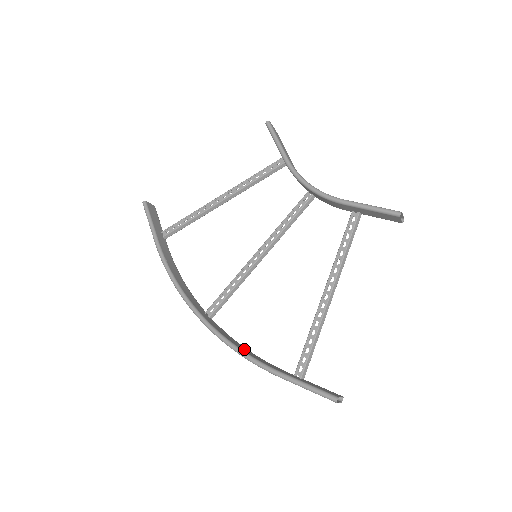
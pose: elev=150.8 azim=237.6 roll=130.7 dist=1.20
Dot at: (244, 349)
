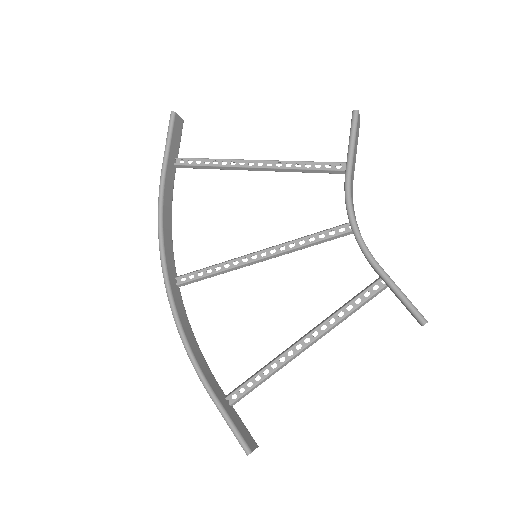
Dot at: (193, 342)
